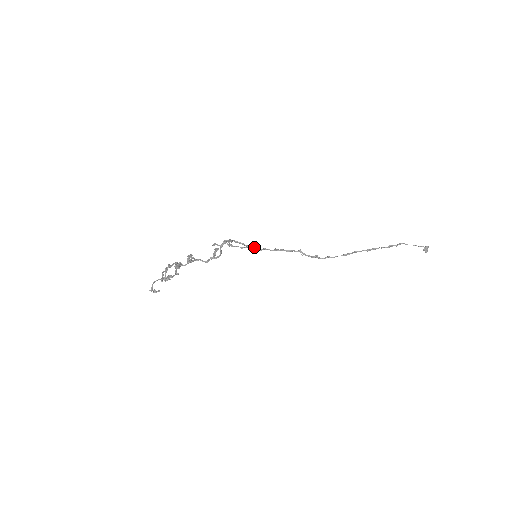
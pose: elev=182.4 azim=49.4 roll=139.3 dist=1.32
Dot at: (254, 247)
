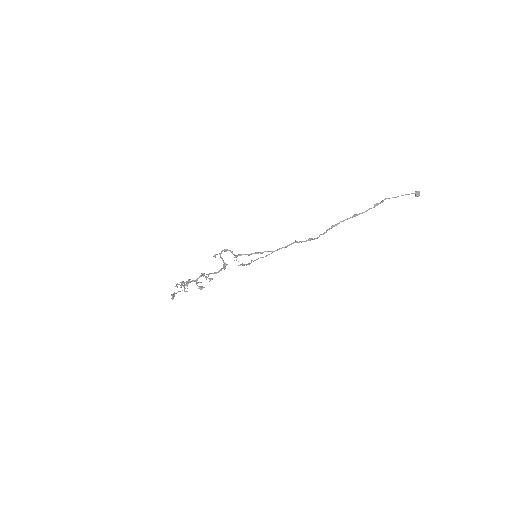
Dot at: (255, 253)
